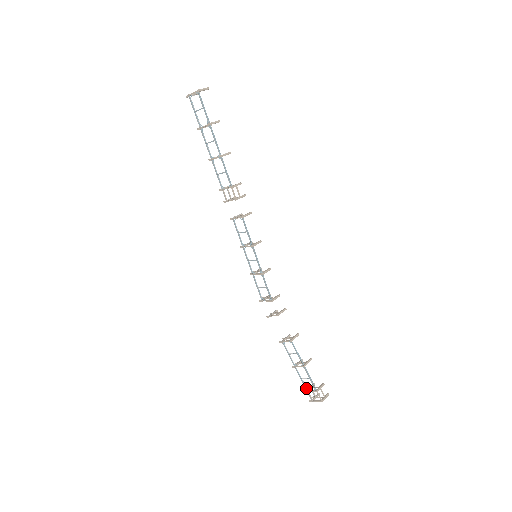
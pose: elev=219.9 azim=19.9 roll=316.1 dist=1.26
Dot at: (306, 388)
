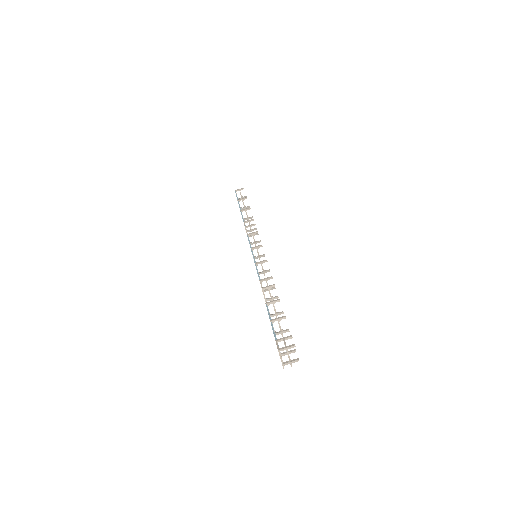
Dot at: occluded
